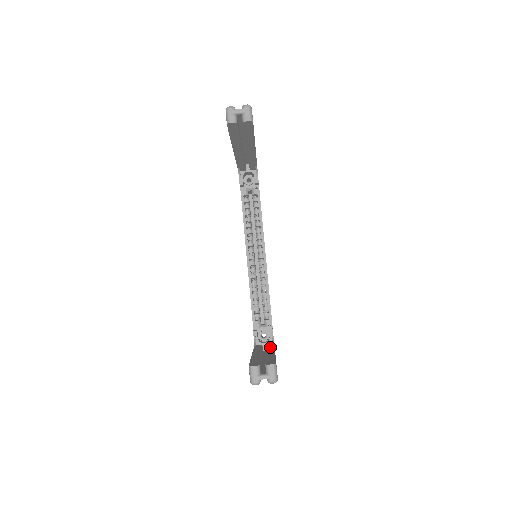
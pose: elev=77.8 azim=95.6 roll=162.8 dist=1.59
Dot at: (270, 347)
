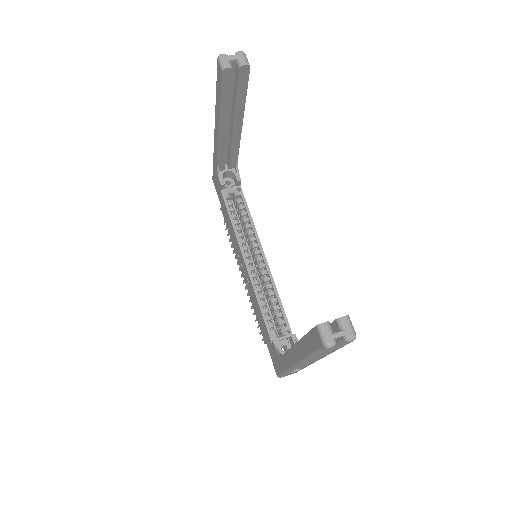
Dot at: occluded
